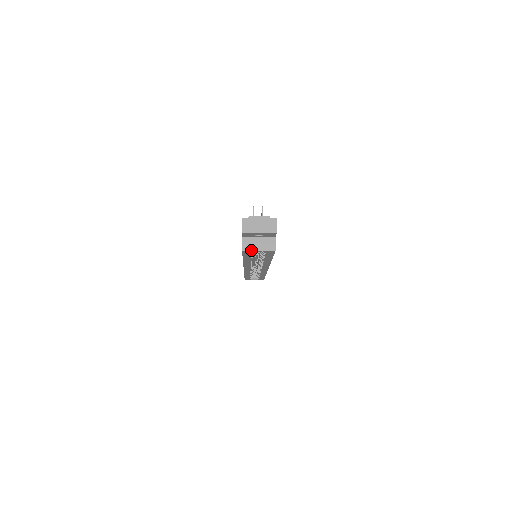
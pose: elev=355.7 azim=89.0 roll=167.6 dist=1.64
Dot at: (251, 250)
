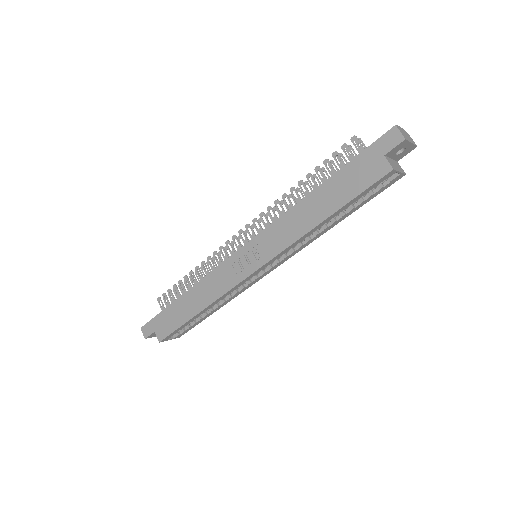
Dot at: (396, 170)
